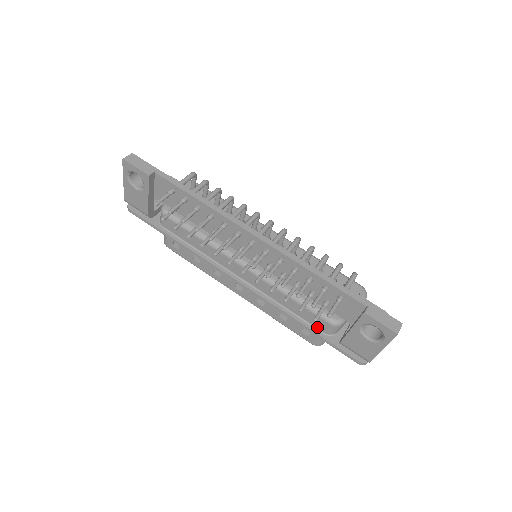
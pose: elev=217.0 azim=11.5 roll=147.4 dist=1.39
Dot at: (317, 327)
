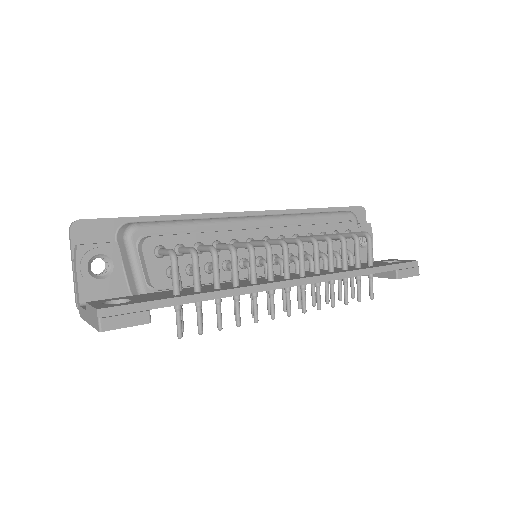
Dot at: occluded
